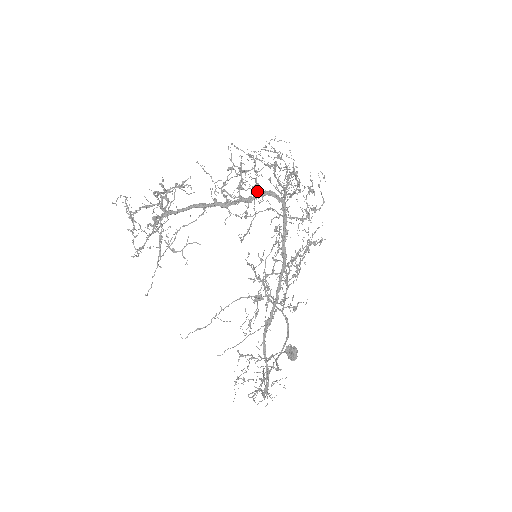
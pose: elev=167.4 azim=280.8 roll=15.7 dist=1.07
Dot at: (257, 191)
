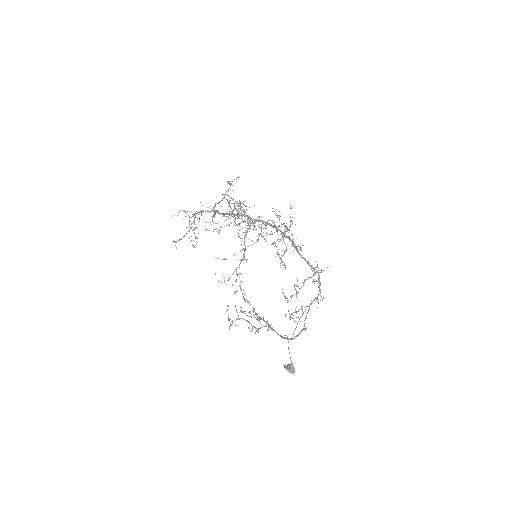
Dot at: occluded
